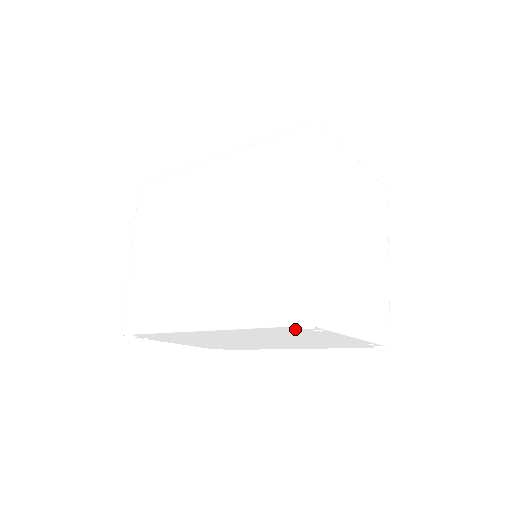
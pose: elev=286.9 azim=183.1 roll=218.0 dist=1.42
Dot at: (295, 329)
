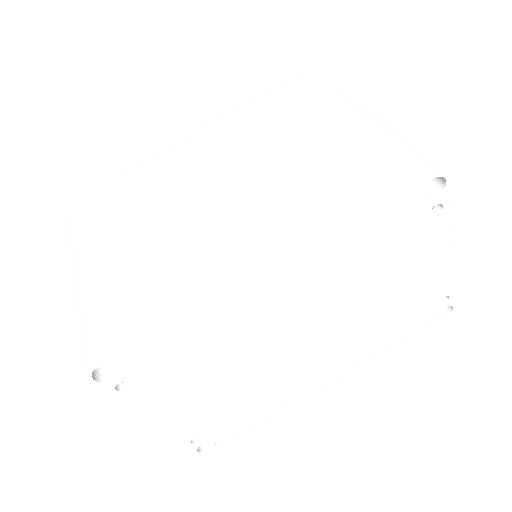
Dot at: (413, 209)
